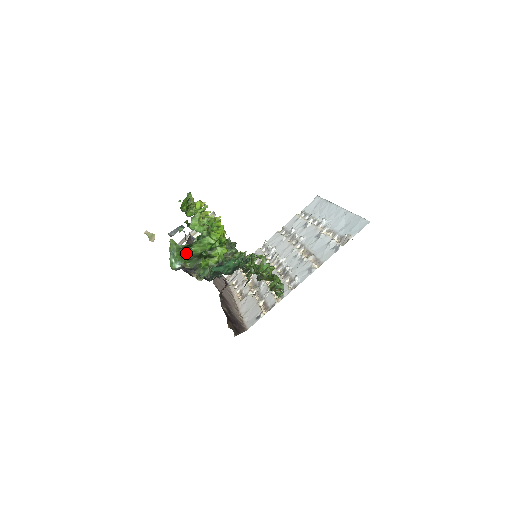
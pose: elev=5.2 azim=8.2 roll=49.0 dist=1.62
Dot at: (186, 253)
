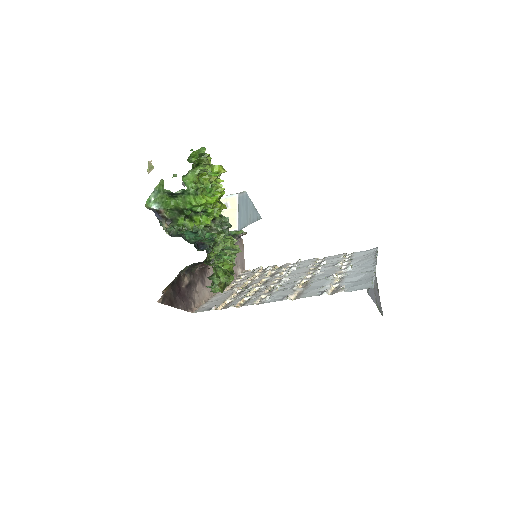
Dot at: (170, 201)
